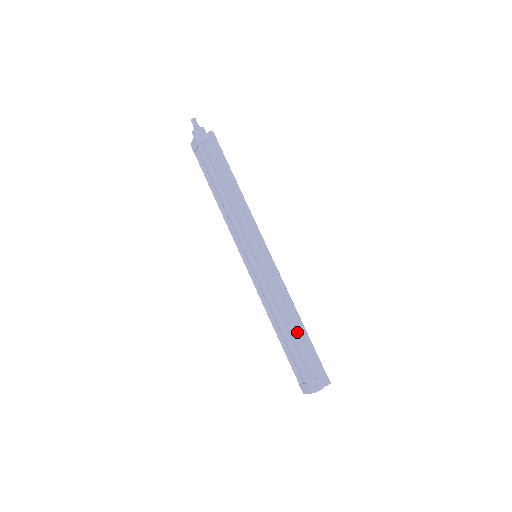
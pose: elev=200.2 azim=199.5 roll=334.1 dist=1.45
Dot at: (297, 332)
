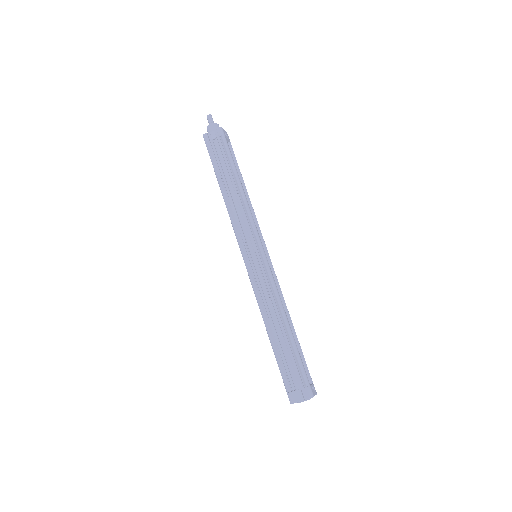
Dot at: (283, 339)
